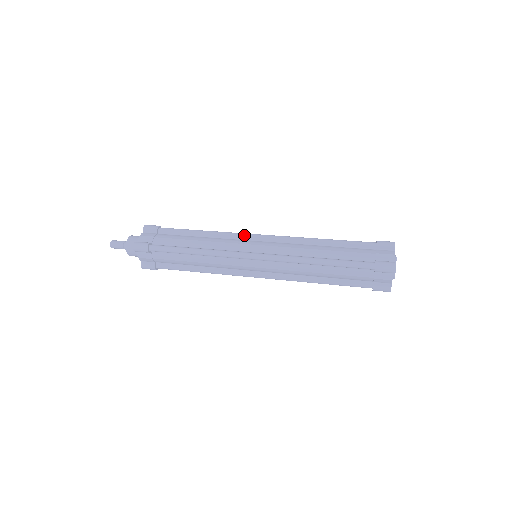
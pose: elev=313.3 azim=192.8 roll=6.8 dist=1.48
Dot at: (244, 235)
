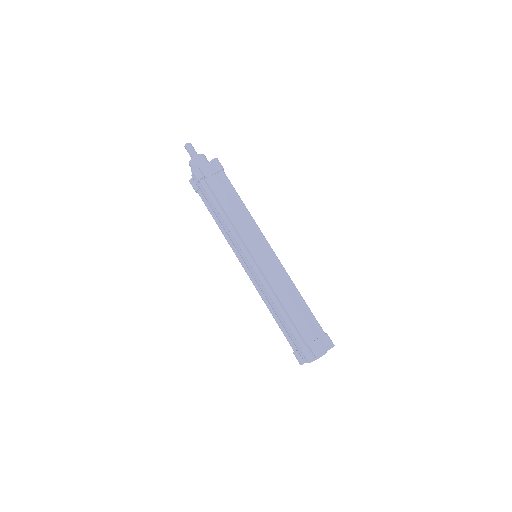
Dot at: (262, 237)
